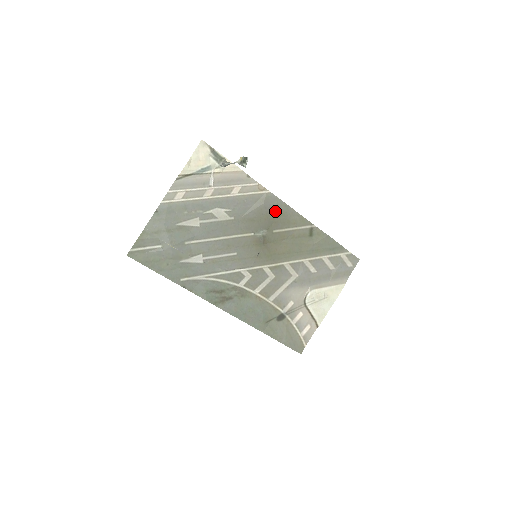
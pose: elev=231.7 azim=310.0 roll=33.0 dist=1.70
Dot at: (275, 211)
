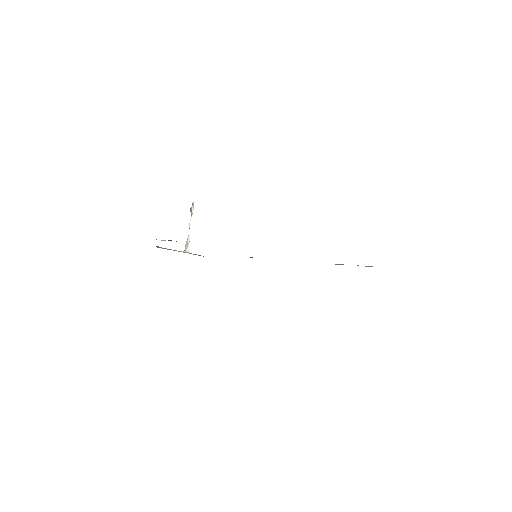
Dot at: occluded
